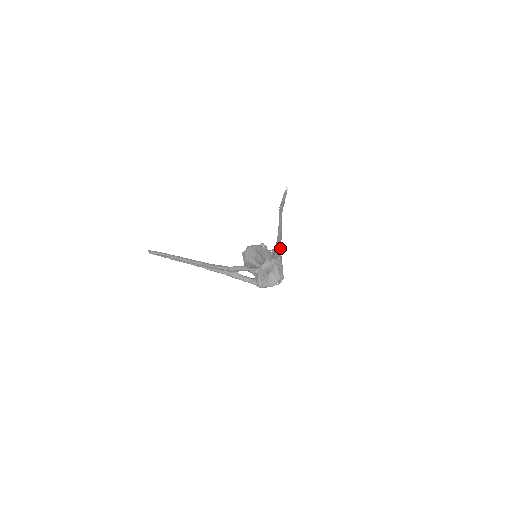
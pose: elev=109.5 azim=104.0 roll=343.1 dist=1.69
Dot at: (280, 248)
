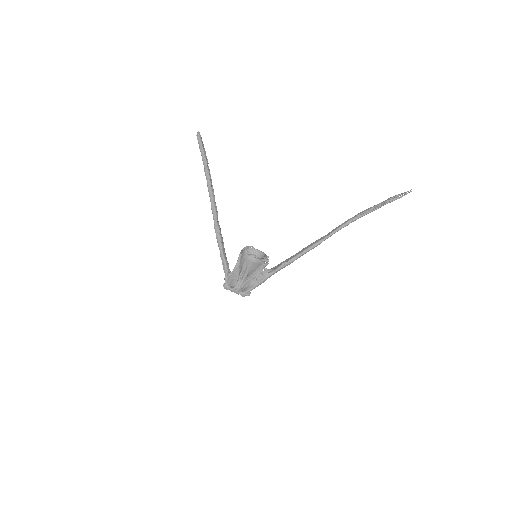
Dot at: occluded
